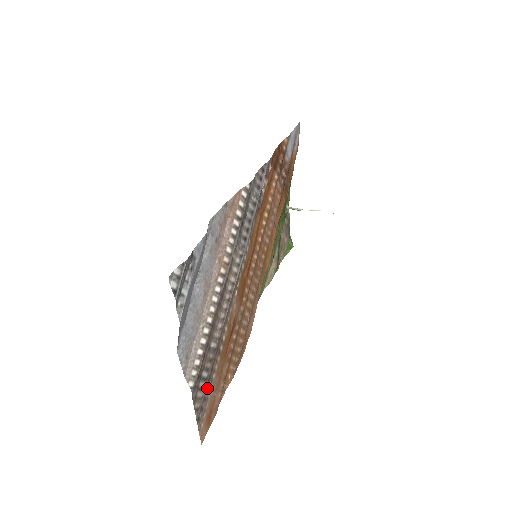
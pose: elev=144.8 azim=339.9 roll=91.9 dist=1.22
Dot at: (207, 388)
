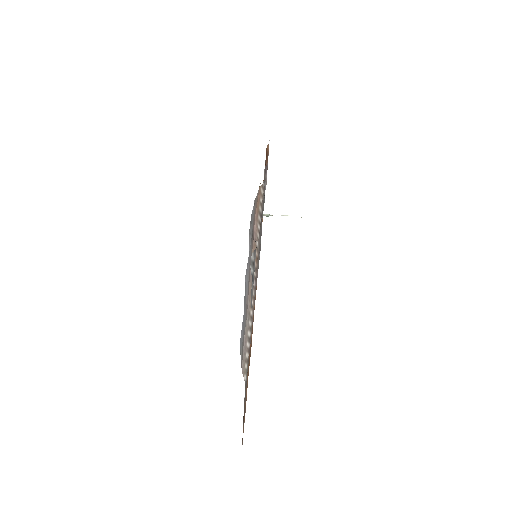
Dot at: (246, 384)
